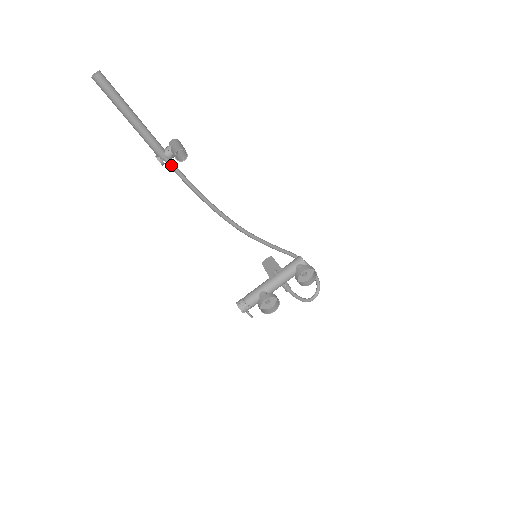
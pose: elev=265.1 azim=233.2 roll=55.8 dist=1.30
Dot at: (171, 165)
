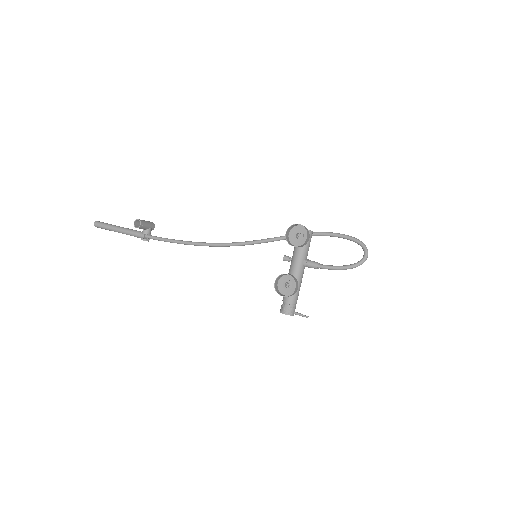
Dot at: (151, 237)
